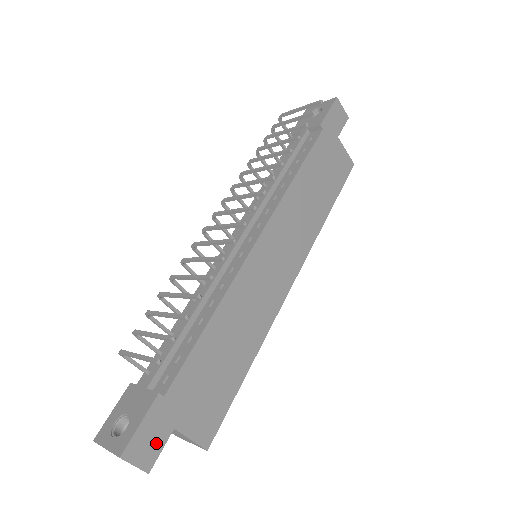
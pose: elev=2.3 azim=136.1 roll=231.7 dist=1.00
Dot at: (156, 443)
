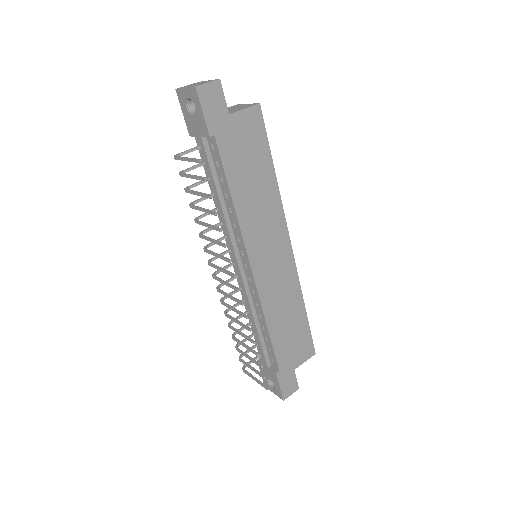
Dot at: (292, 381)
